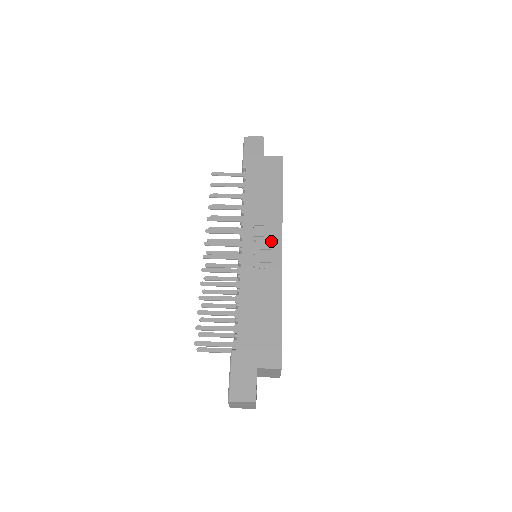
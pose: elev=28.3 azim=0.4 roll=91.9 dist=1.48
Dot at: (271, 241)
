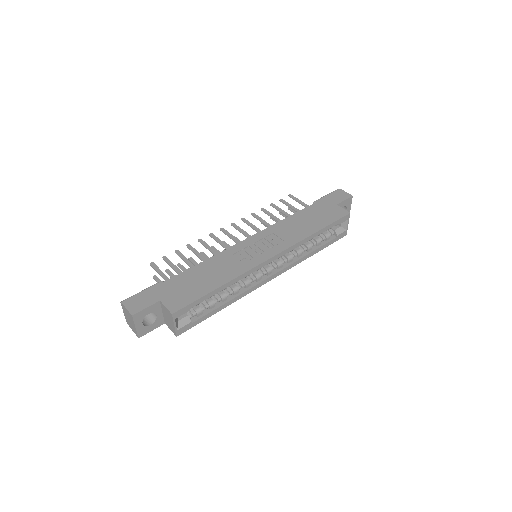
Dot at: (272, 248)
